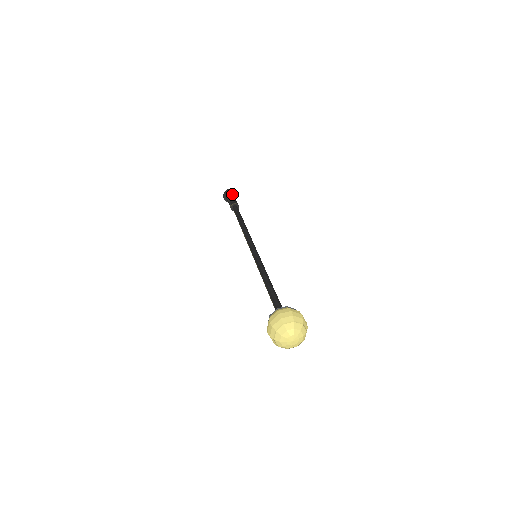
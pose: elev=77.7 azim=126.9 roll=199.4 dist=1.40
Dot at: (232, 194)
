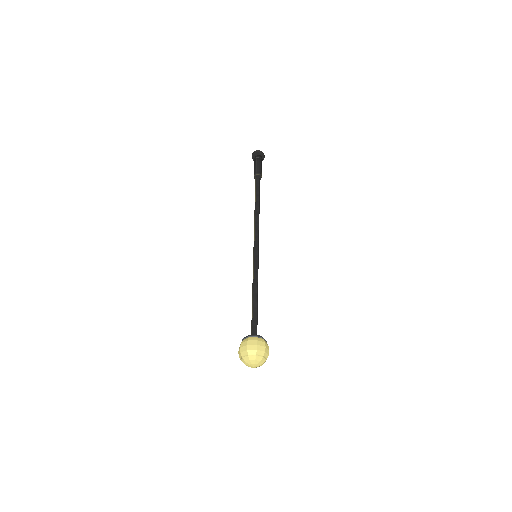
Dot at: (262, 159)
